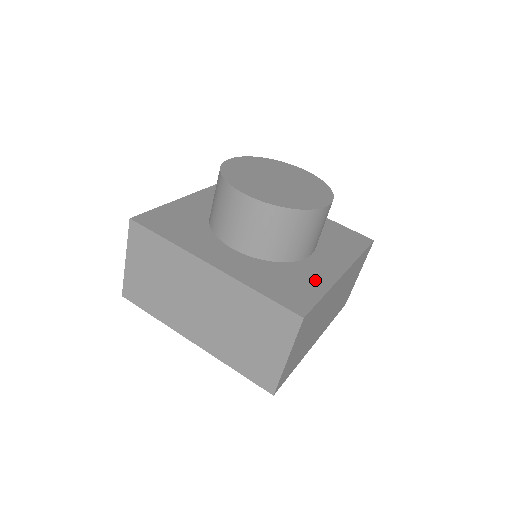
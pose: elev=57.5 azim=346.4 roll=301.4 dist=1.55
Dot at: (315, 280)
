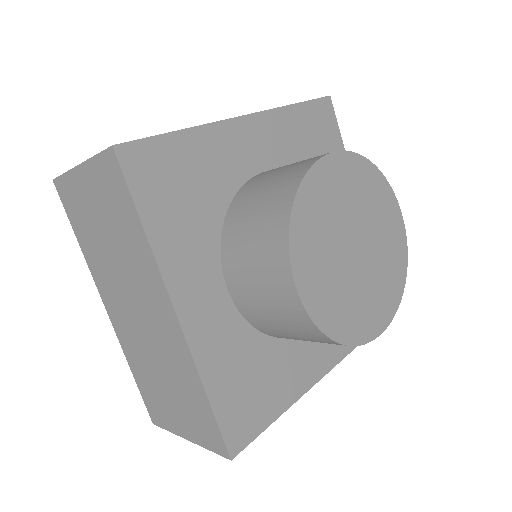
Dot at: occluded
